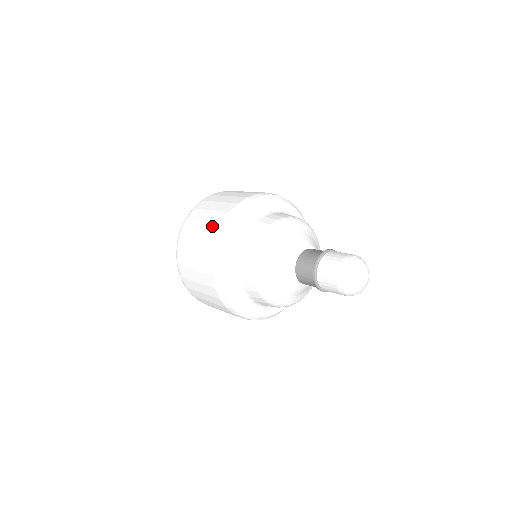
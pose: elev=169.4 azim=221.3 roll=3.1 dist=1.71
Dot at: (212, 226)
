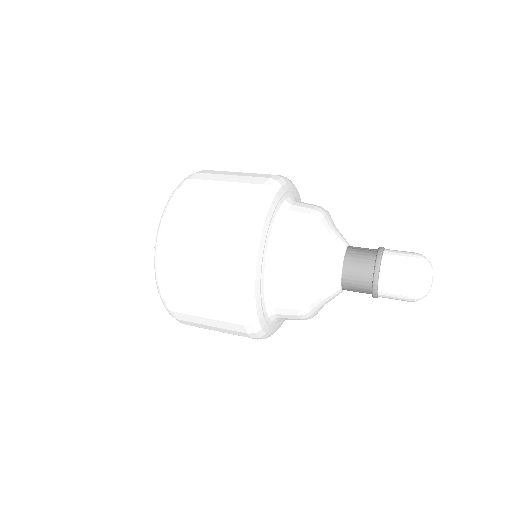
Dot at: (232, 212)
